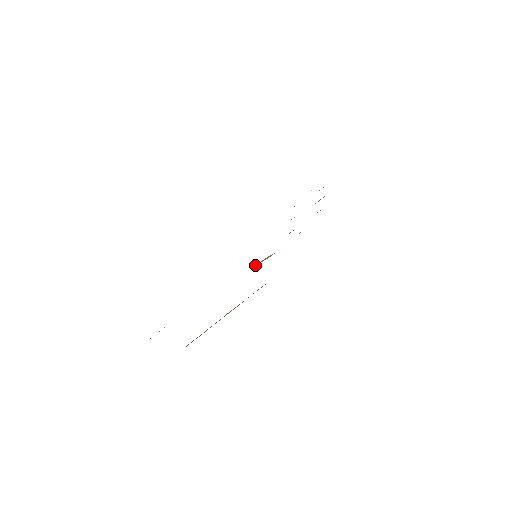
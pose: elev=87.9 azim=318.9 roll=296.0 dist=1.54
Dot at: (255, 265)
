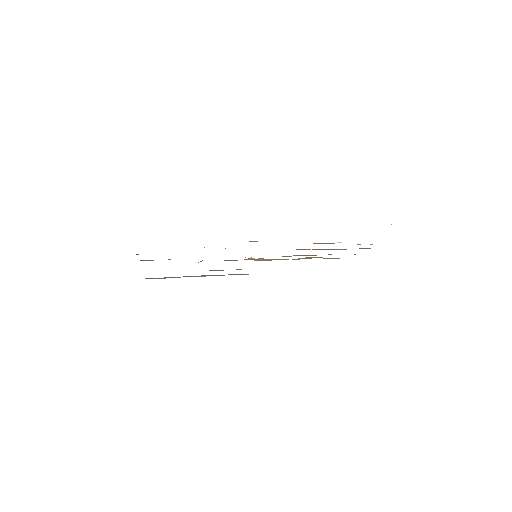
Dot at: (249, 258)
